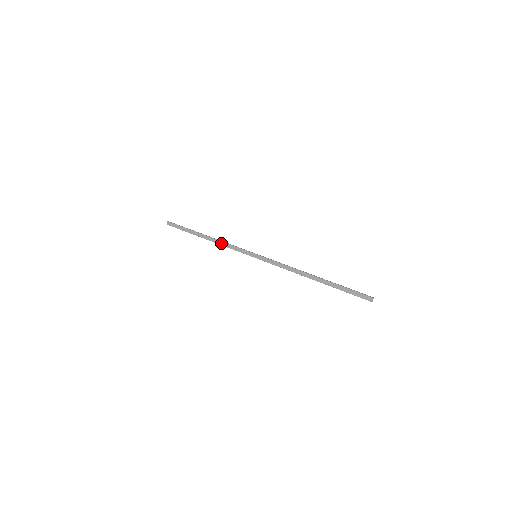
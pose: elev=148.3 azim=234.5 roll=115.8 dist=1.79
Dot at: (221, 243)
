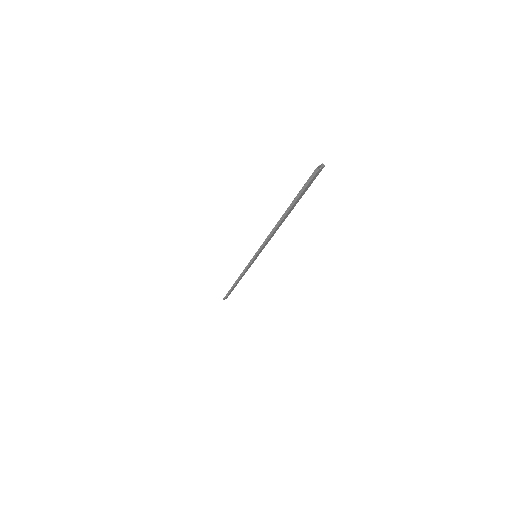
Dot at: occluded
